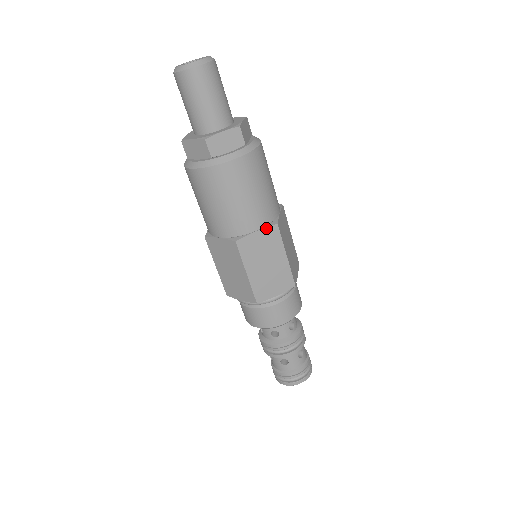
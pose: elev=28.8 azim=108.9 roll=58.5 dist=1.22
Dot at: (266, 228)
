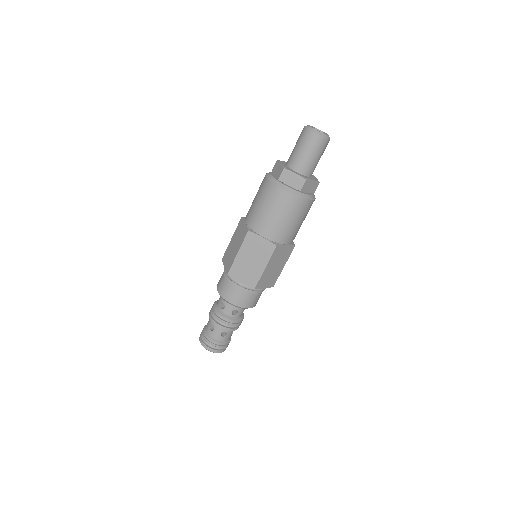
Dot at: (291, 245)
